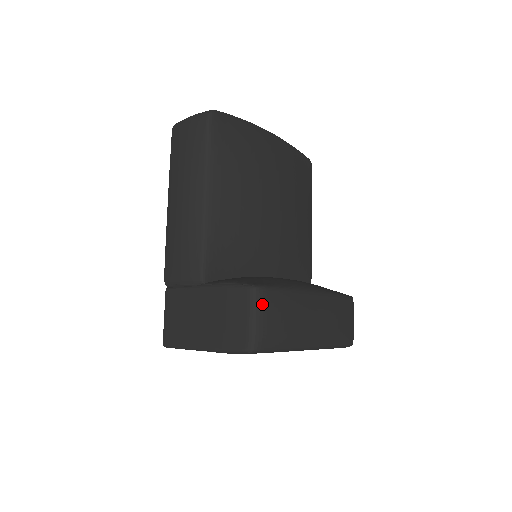
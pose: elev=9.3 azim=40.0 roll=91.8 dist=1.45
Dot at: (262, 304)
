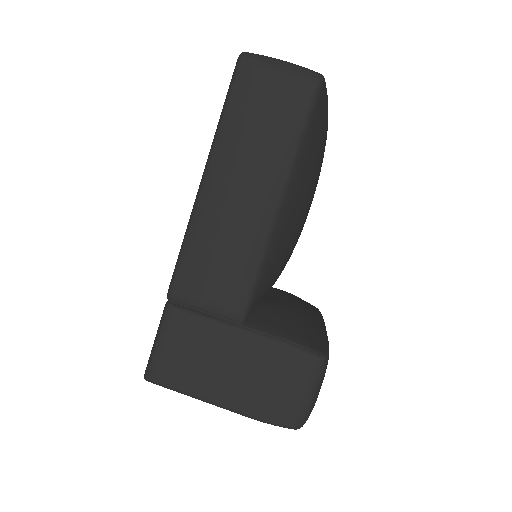
Dot at: (323, 377)
